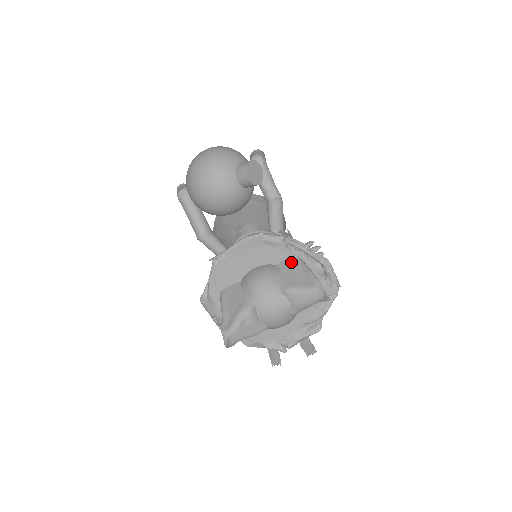
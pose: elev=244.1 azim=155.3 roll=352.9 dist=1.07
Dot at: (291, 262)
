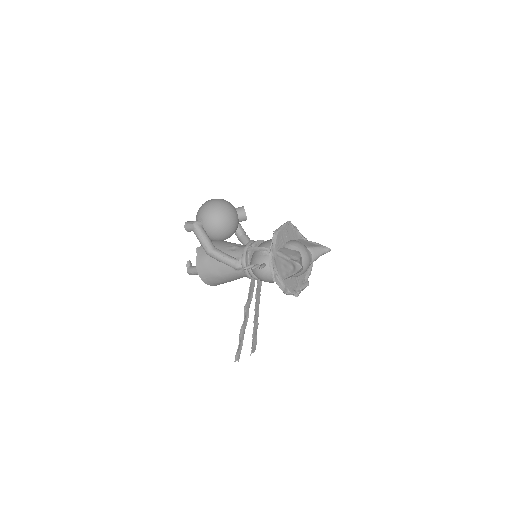
Dot at: (301, 240)
